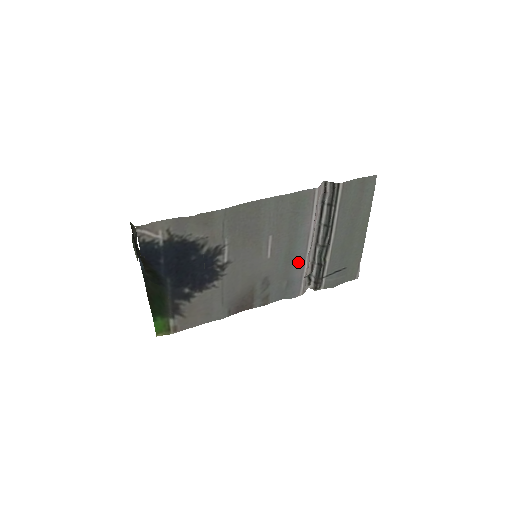
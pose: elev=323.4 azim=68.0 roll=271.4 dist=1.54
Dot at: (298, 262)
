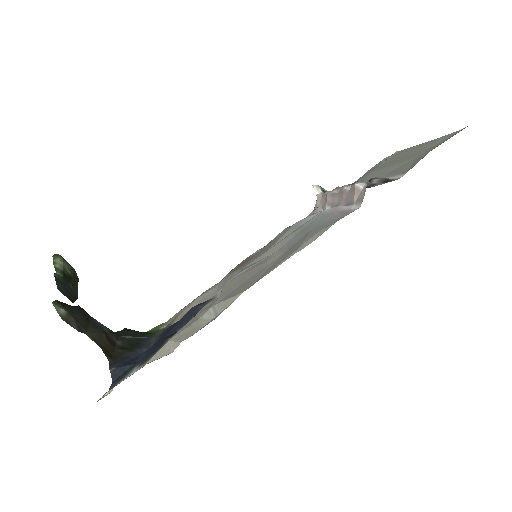
Dot at: (312, 218)
